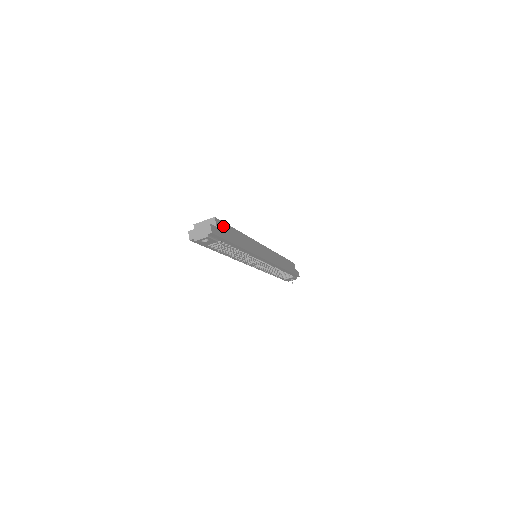
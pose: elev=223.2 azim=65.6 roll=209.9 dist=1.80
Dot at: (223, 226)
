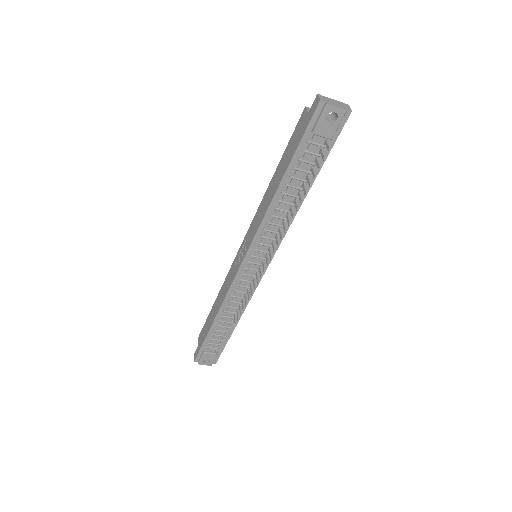
Dot at: occluded
